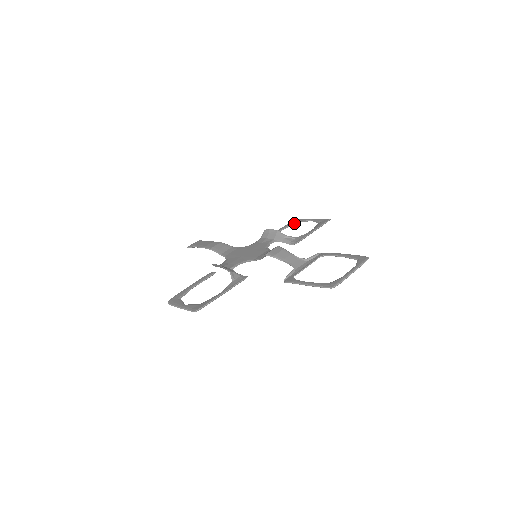
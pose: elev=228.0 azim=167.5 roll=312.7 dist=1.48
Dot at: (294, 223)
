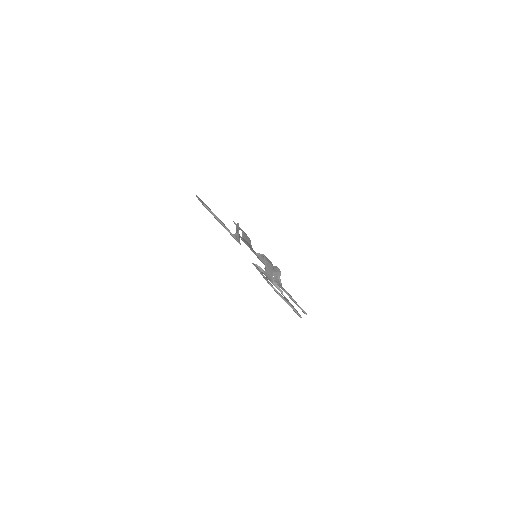
Dot at: (289, 294)
